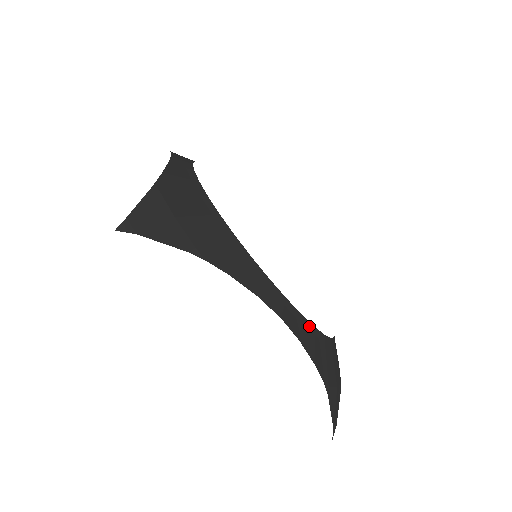
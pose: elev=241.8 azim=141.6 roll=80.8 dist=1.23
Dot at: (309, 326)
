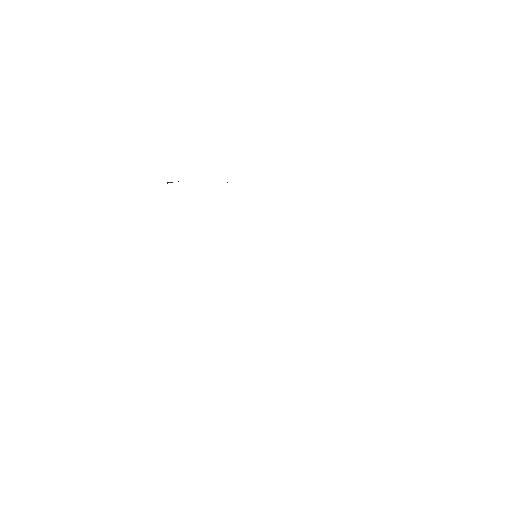
Dot at: occluded
